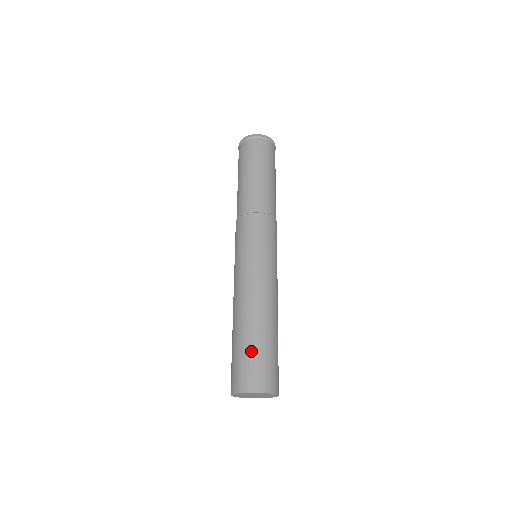
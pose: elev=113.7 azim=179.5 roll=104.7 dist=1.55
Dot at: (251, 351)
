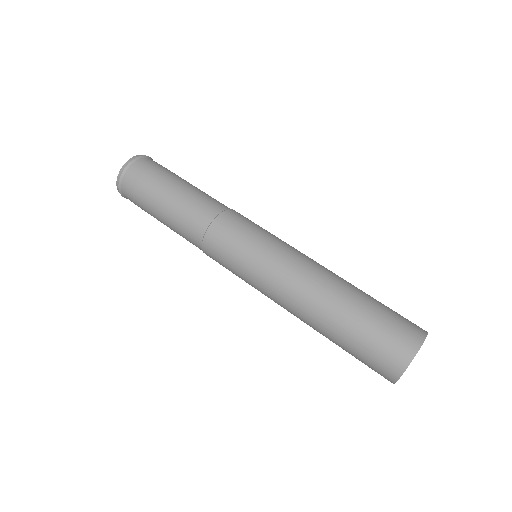
Dot at: (376, 313)
